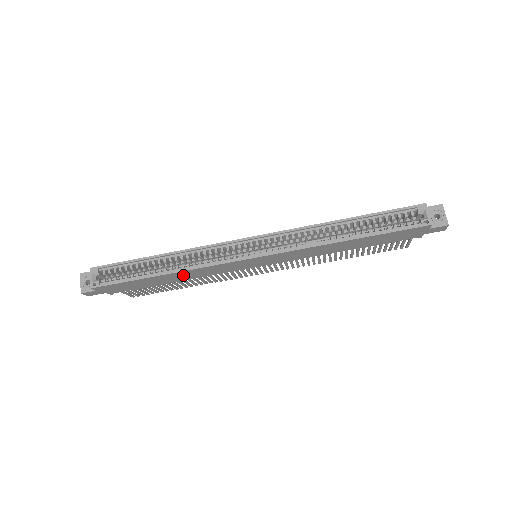
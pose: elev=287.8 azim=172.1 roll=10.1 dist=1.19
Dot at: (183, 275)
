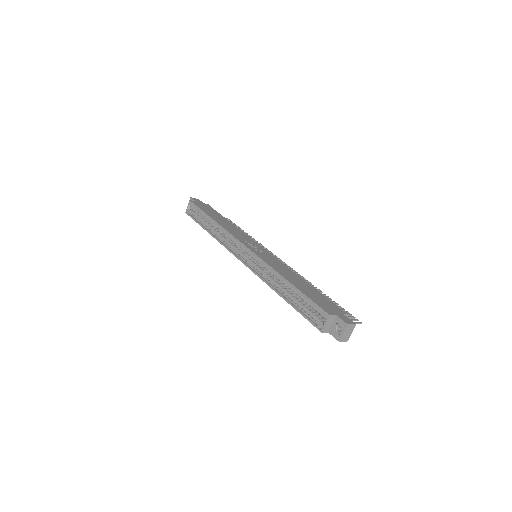
Dot at: occluded
